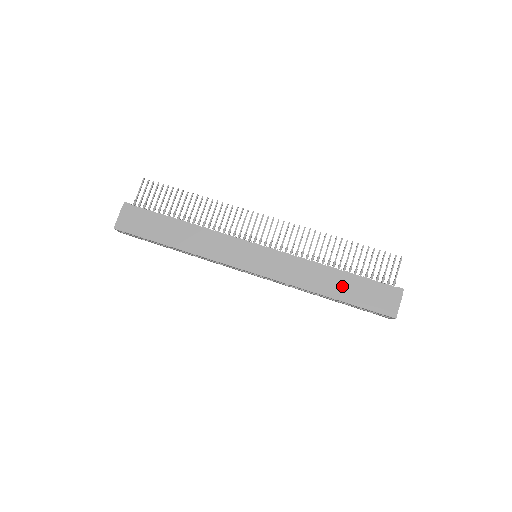
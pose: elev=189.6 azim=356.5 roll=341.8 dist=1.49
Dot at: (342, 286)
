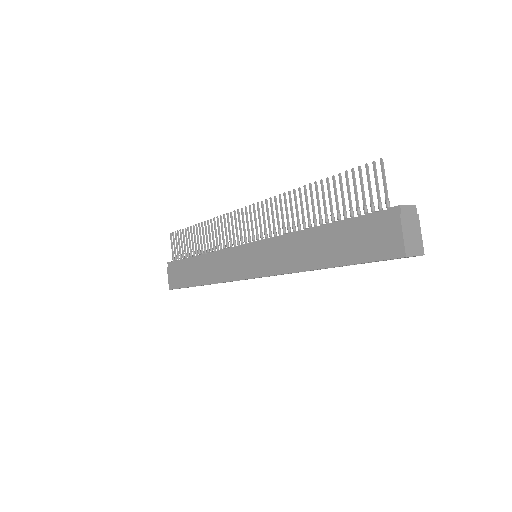
Dot at: (328, 246)
